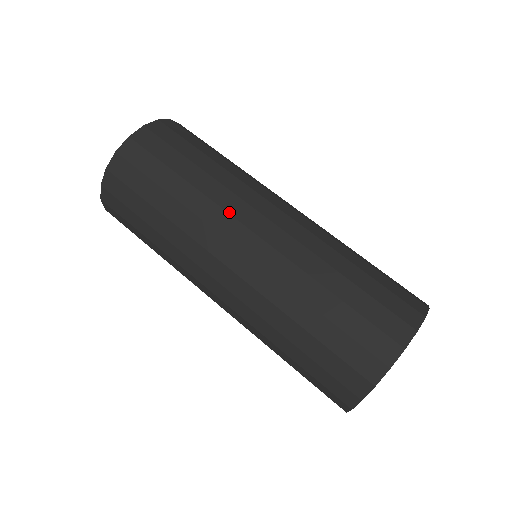
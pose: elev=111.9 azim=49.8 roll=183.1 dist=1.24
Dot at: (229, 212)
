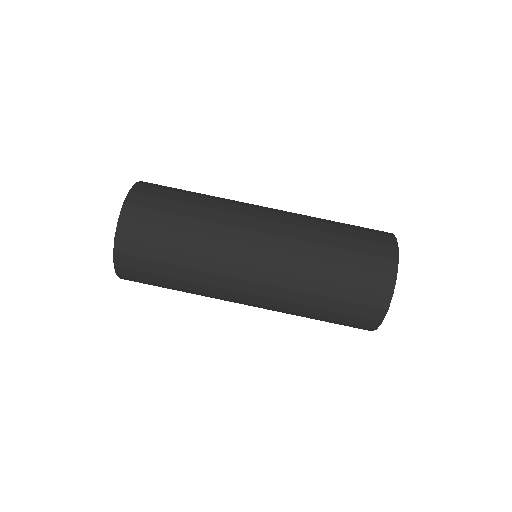
Dot at: (223, 288)
